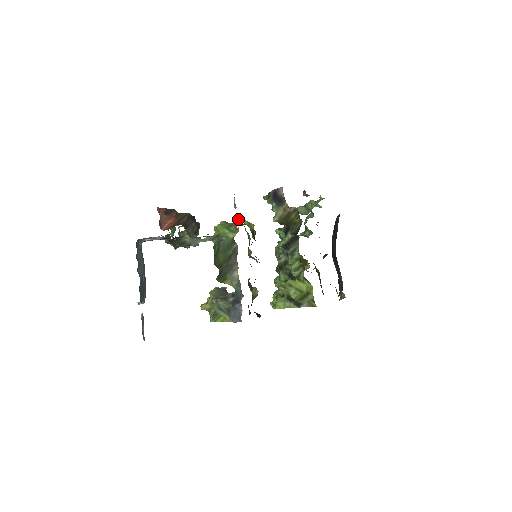
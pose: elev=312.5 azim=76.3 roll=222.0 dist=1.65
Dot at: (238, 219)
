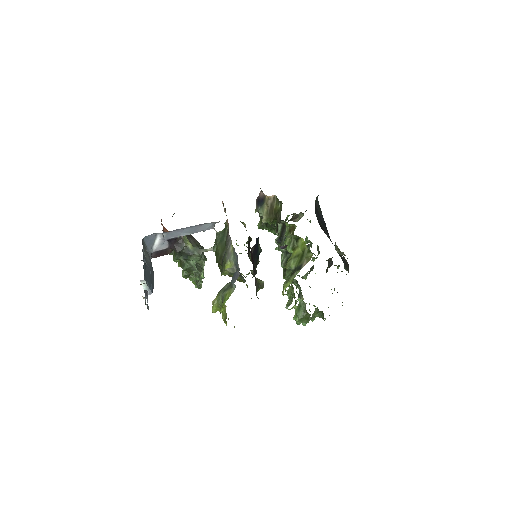
Dot at: occluded
